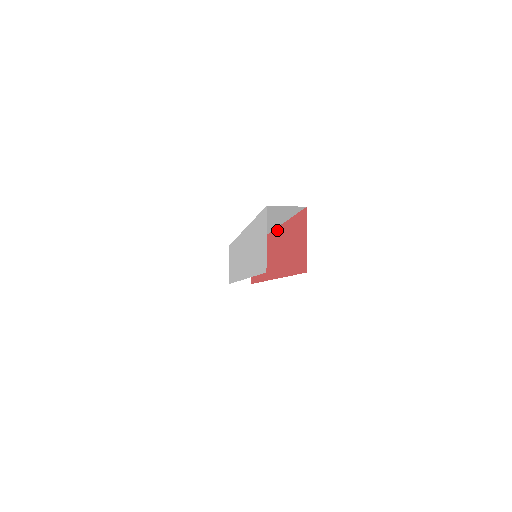
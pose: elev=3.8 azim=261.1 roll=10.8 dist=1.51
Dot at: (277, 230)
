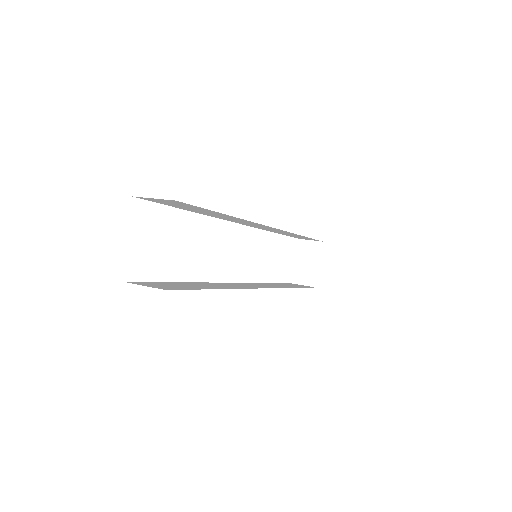
Dot at: occluded
